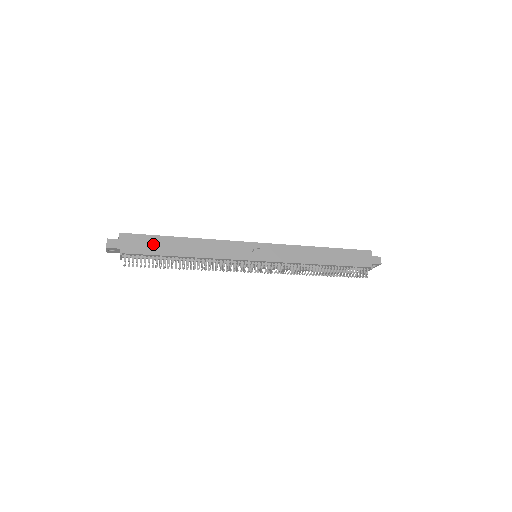
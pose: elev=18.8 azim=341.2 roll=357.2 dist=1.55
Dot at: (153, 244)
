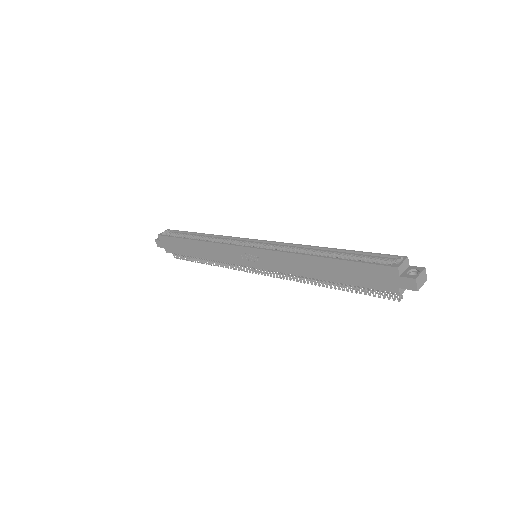
Dot at: (178, 245)
